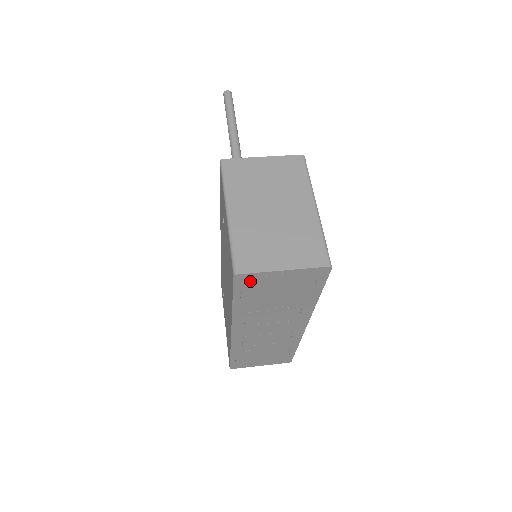
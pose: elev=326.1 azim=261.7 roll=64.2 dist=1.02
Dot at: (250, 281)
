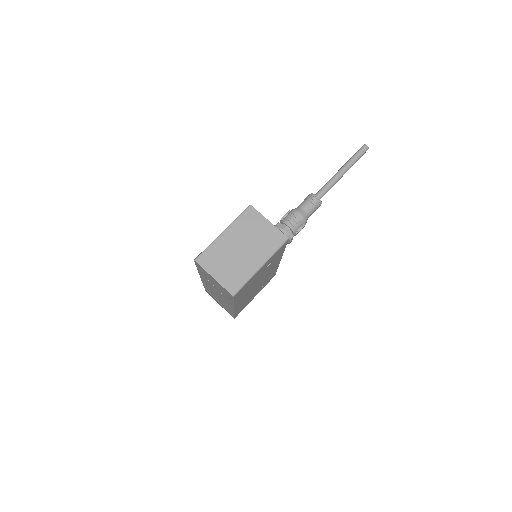
Dot at: (201, 268)
